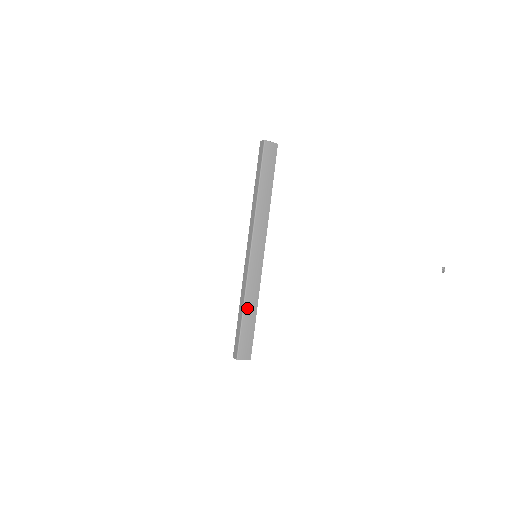
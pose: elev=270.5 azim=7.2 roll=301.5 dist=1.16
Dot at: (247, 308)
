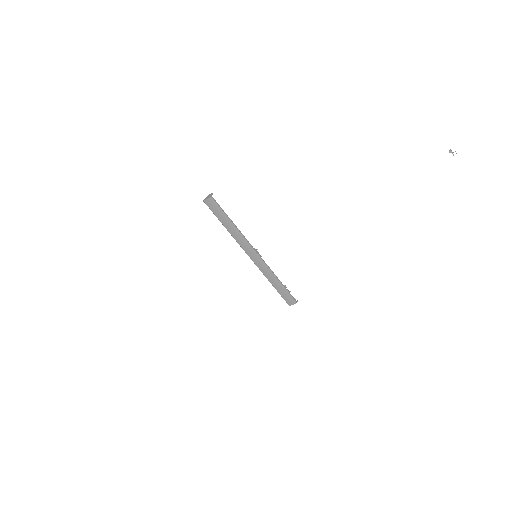
Dot at: (273, 283)
